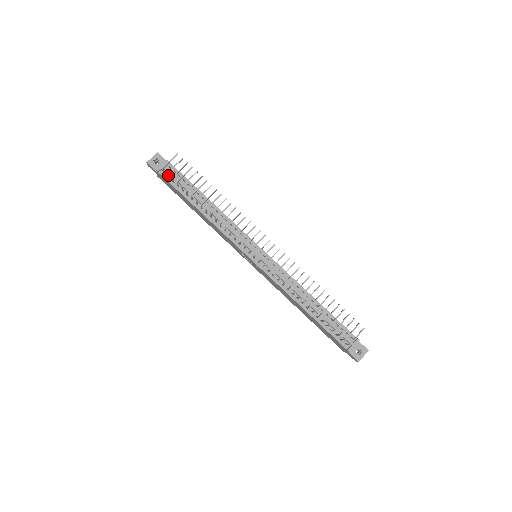
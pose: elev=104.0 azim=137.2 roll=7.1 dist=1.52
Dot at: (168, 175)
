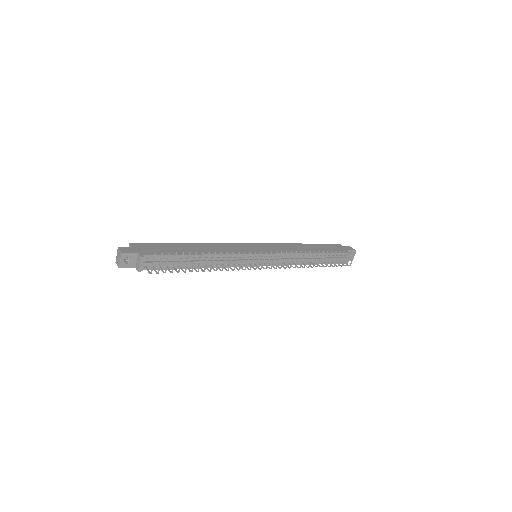
Dot at: (155, 271)
